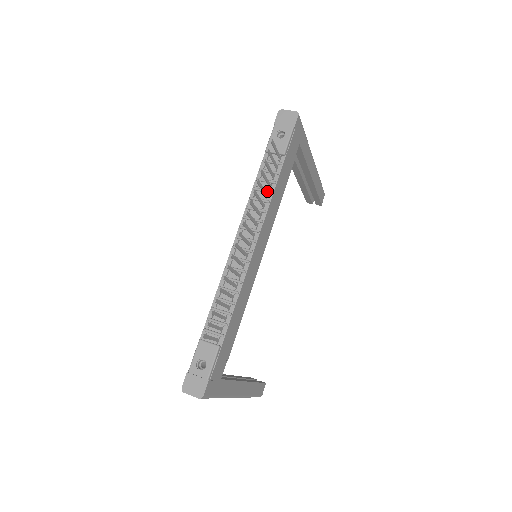
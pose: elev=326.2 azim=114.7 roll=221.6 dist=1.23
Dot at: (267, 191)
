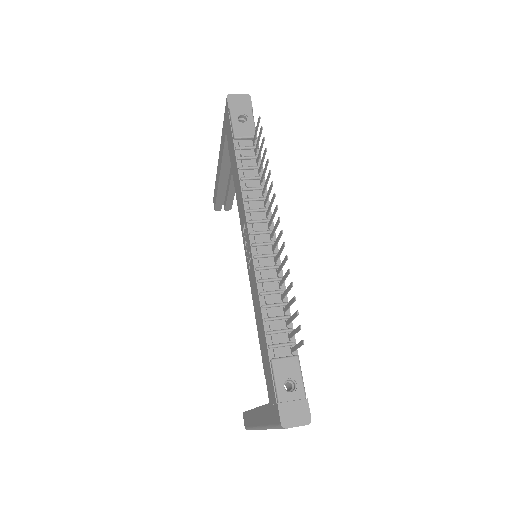
Dot at: (259, 177)
